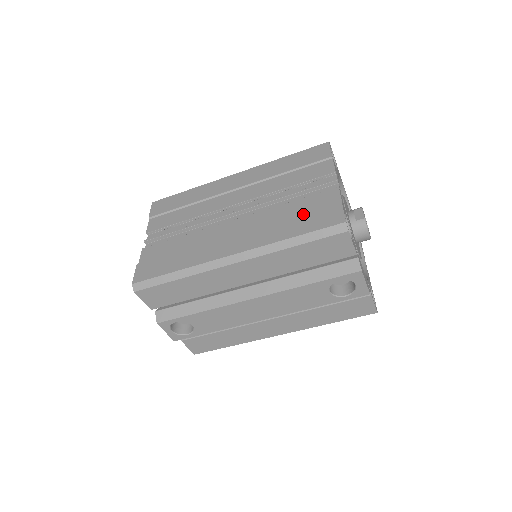
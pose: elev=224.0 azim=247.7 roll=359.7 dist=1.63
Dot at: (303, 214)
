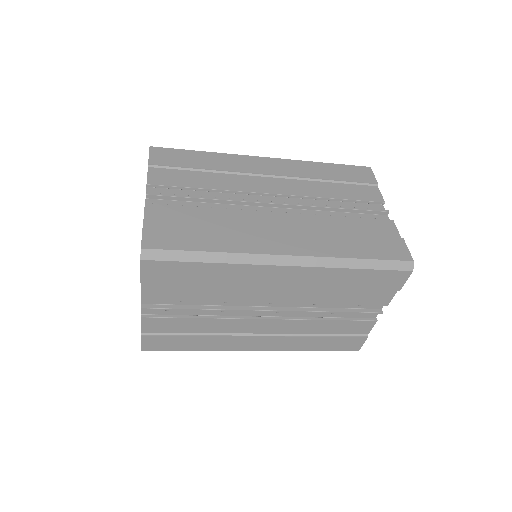
Dot at: (333, 338)
